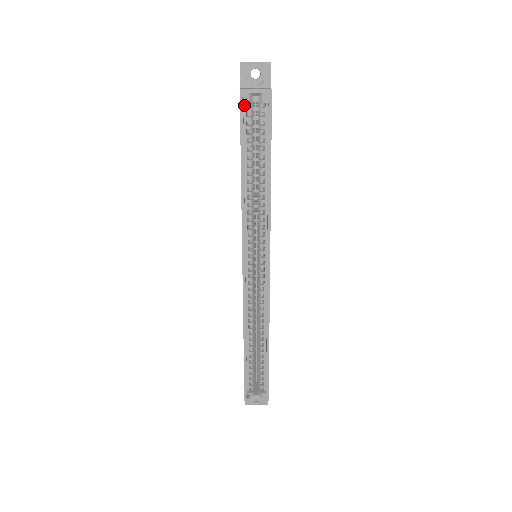
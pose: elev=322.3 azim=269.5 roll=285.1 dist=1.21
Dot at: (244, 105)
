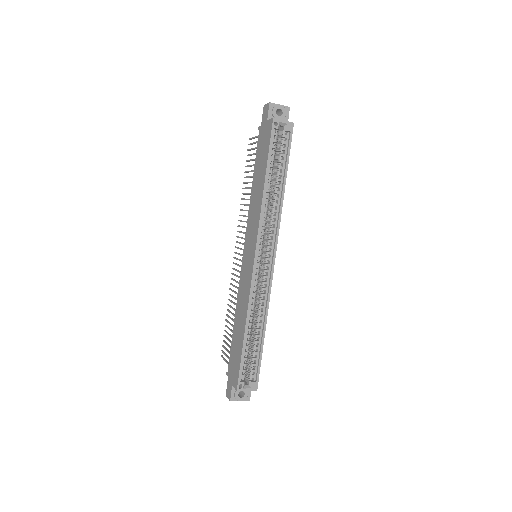
Dot at: (273, 130)
